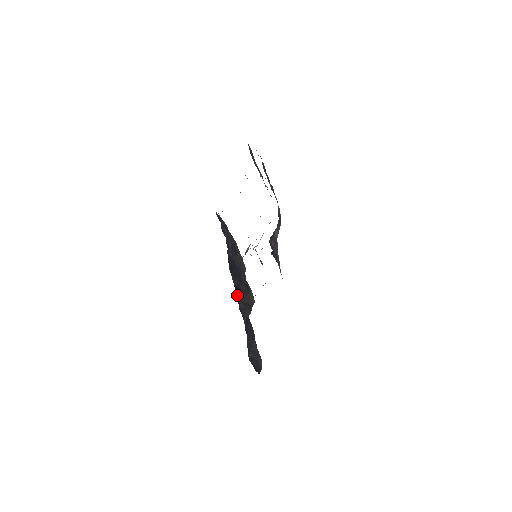
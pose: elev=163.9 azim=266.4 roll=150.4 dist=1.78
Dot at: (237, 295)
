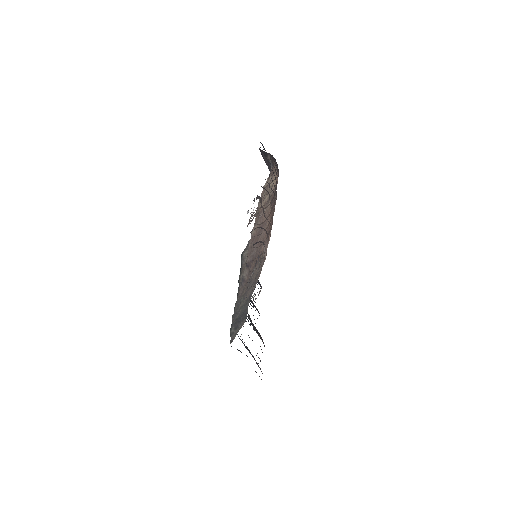
Dot at: occluded
